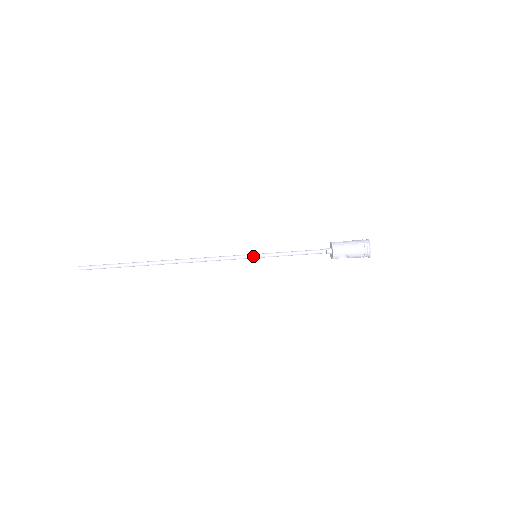
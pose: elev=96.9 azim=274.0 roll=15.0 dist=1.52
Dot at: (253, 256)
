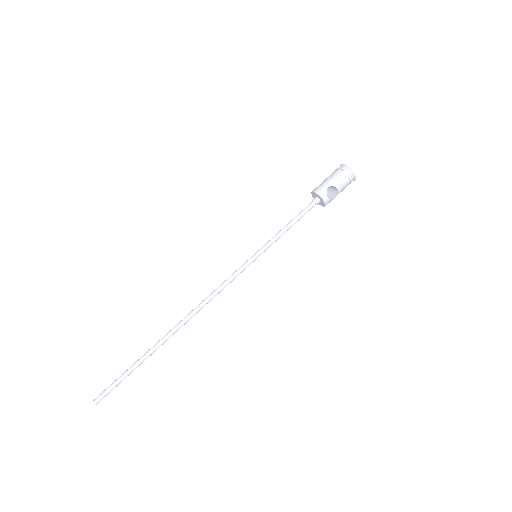
Dot at: (253, 257)
